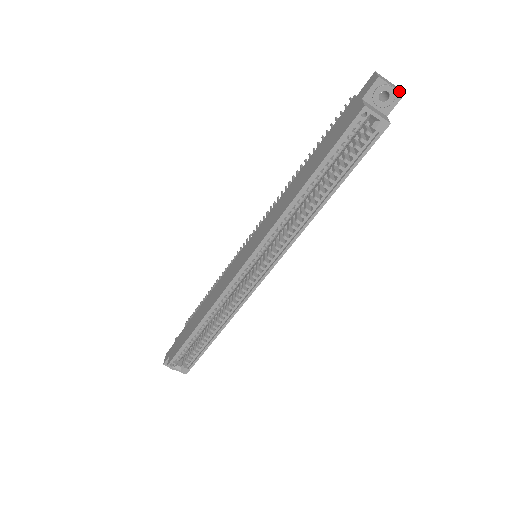
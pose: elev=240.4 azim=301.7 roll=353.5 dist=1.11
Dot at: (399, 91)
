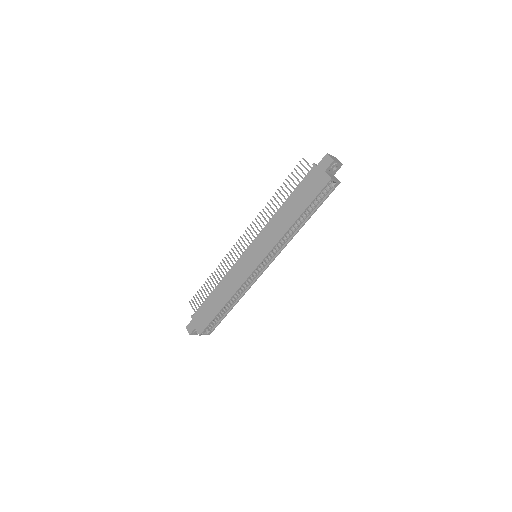
Dot at: (341, 164)
